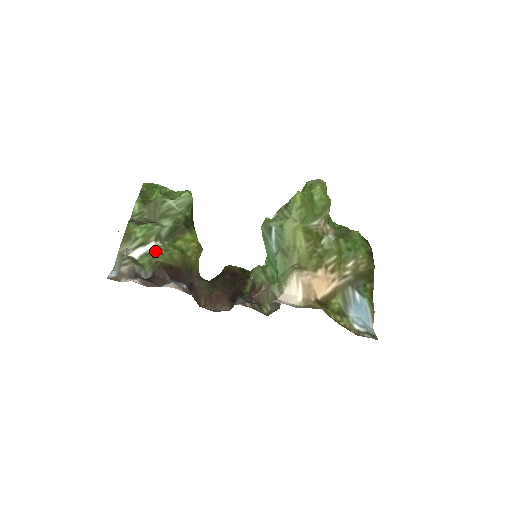
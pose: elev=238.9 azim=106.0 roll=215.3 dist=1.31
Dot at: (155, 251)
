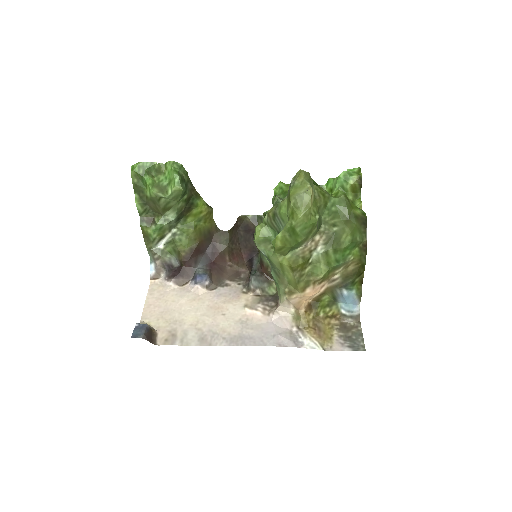
Dot at: (174, 241)
